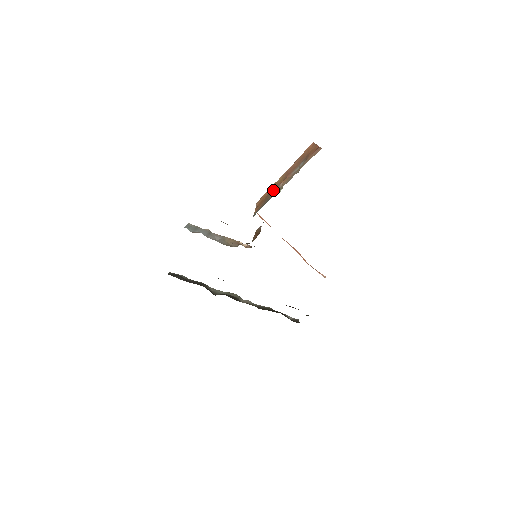
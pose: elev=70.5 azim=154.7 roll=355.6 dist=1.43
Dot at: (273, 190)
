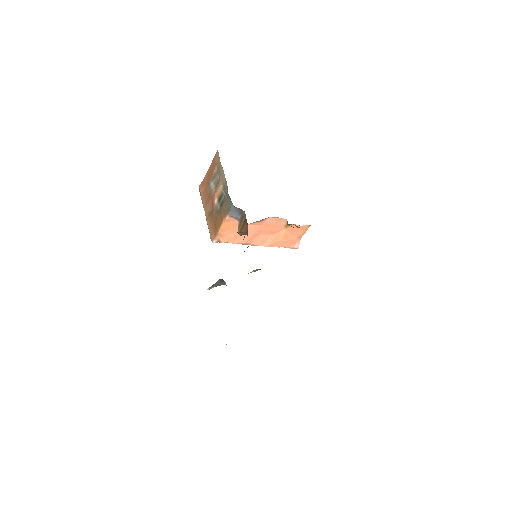
Dot at: (214, 213)
